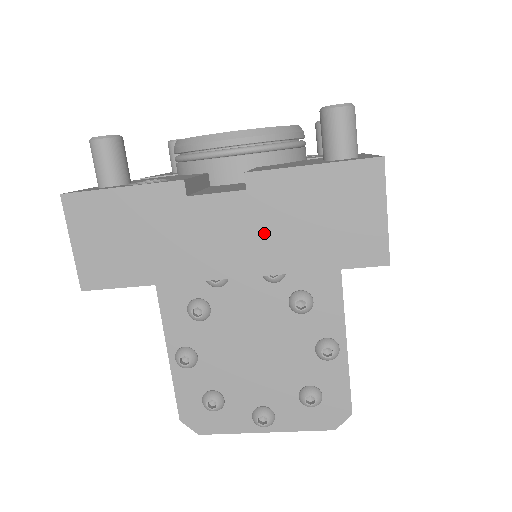
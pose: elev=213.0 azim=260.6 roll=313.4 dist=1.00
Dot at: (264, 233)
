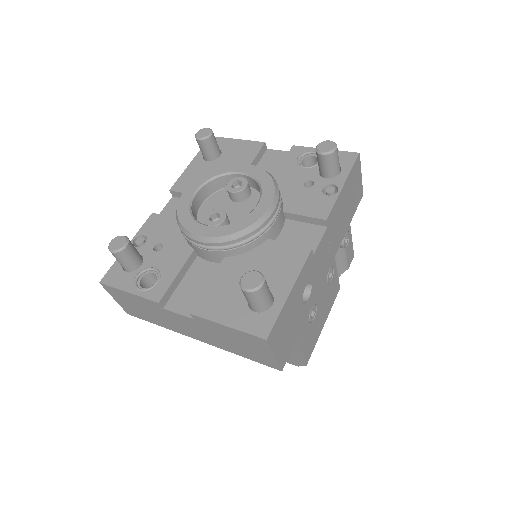
Dot at: (209, 335)
